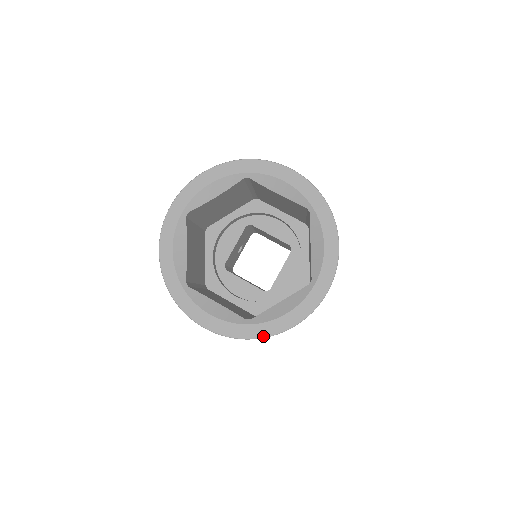
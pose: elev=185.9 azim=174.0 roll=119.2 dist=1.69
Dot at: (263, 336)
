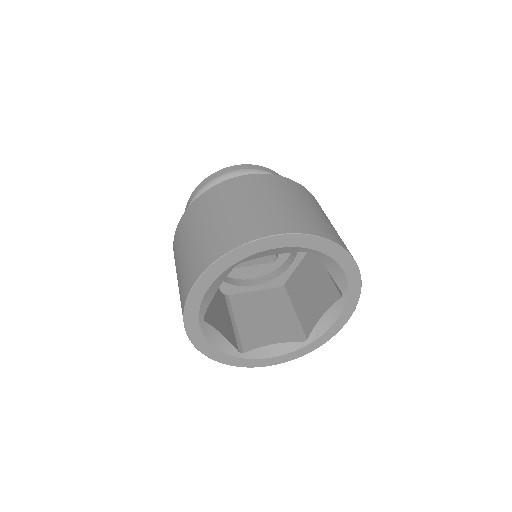
Dot at: (323, 343)
